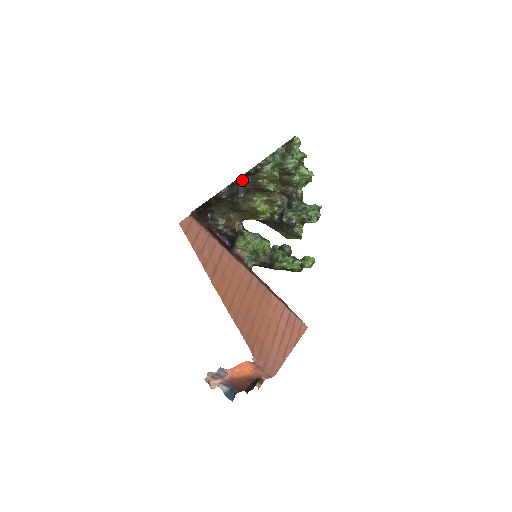
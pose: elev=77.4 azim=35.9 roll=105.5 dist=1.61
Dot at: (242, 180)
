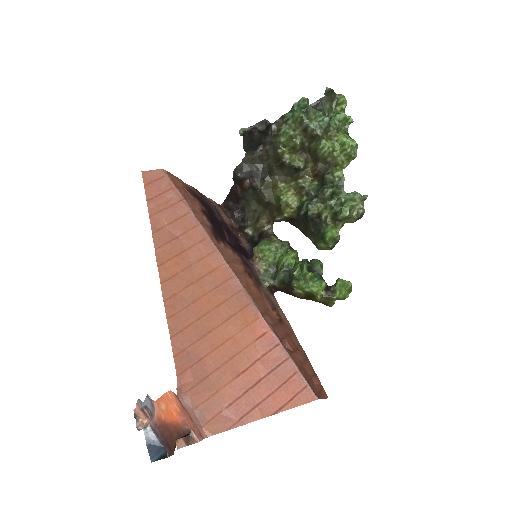
Dot at: (265, 155)
